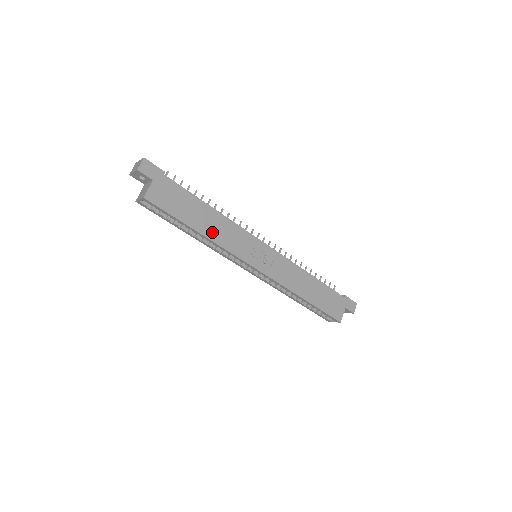
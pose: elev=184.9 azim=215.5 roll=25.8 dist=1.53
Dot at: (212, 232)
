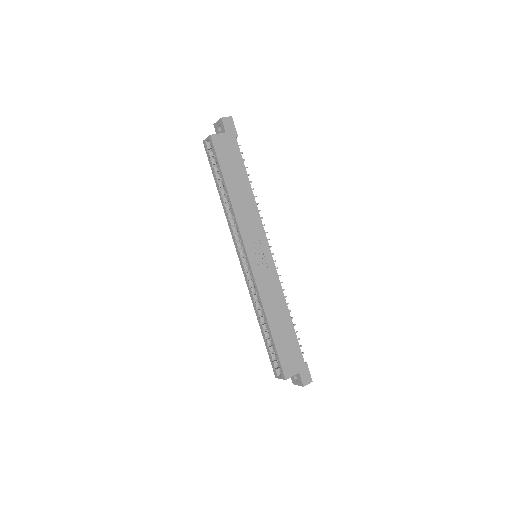
Dot at: (237, 201)
